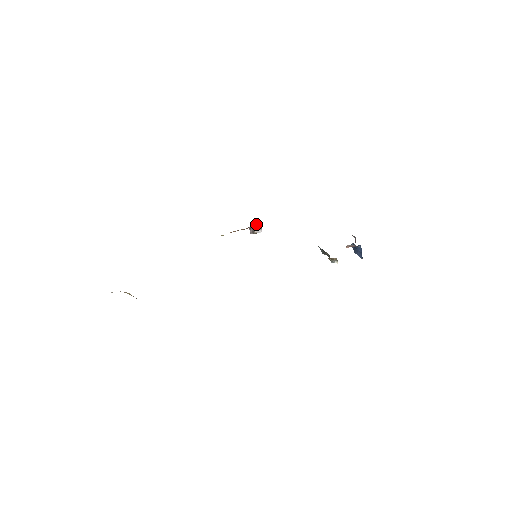
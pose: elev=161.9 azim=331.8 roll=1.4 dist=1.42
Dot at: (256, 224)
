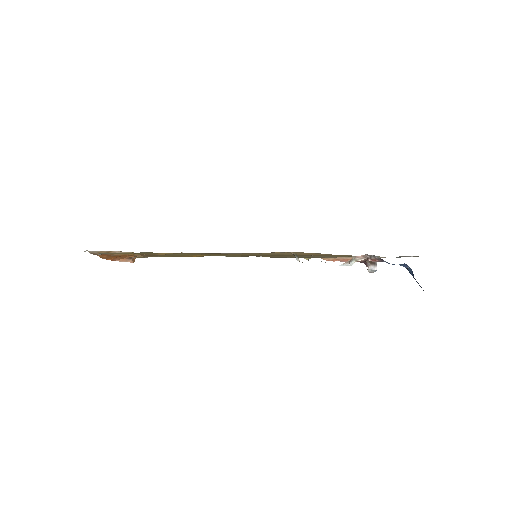
Dot at: occluded
